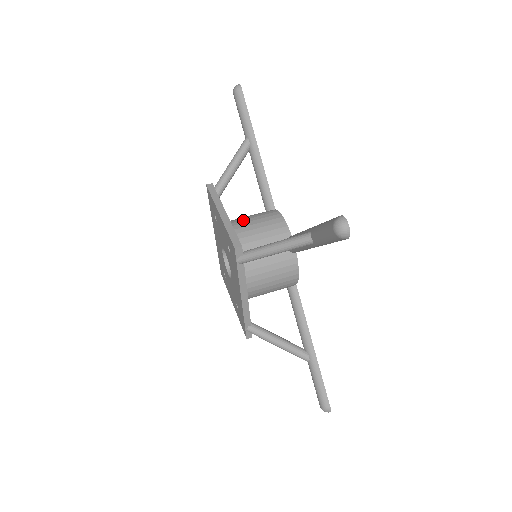
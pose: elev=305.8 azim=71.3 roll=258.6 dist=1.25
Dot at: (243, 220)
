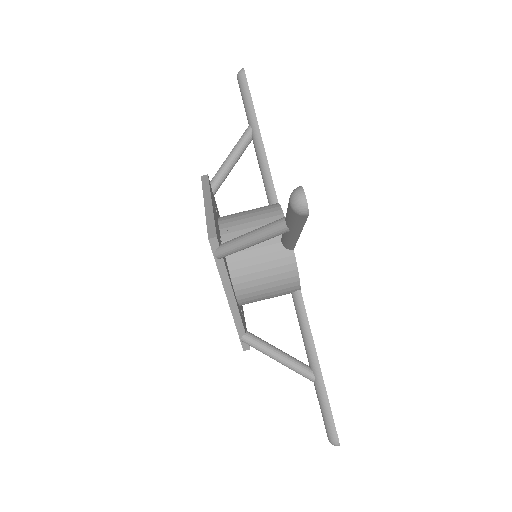
Dot at: (238, 214)
